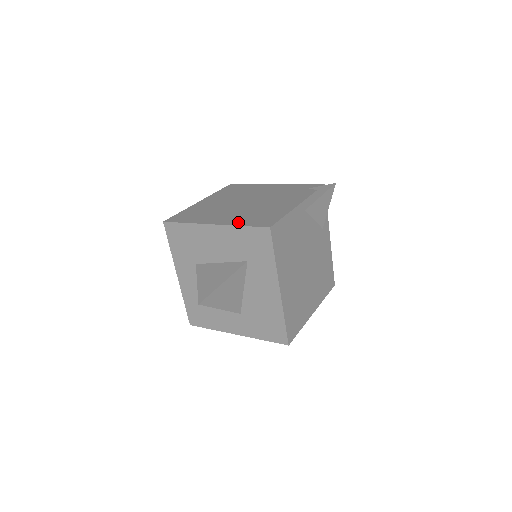
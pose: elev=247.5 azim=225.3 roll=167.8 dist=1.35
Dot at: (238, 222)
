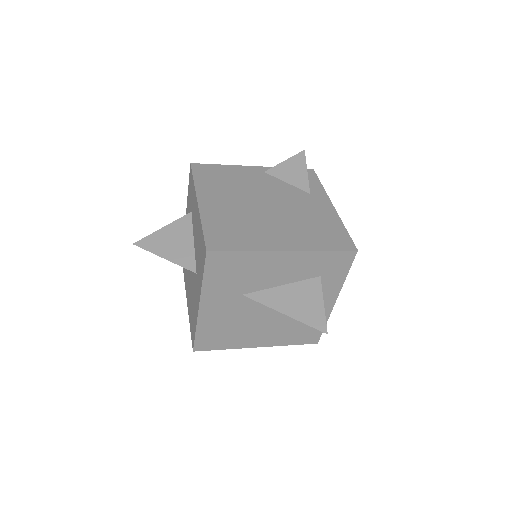
Dot at: occluded
